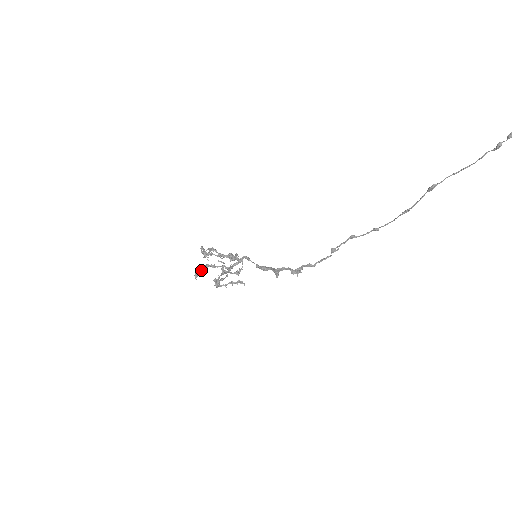
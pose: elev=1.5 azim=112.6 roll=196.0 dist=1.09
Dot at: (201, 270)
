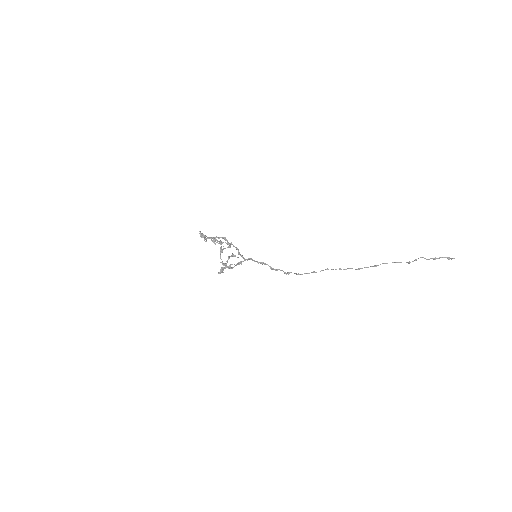
Dot at: (223, 270)
